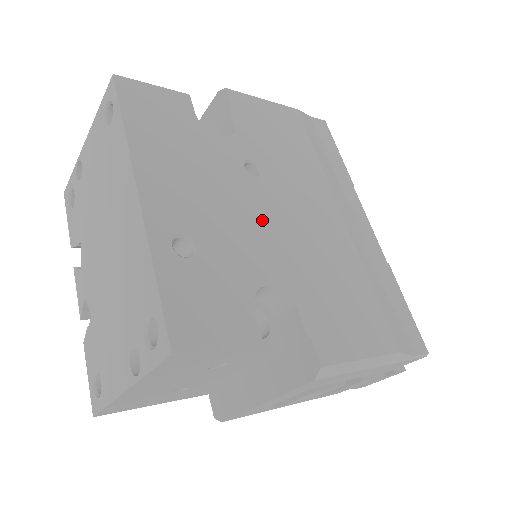
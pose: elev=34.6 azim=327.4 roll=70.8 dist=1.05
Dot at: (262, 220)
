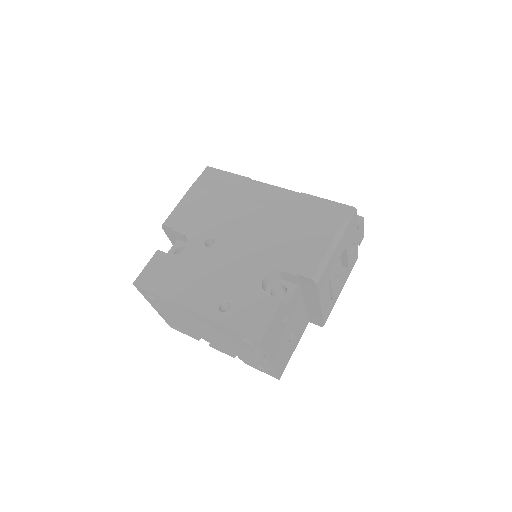
Dot at: (235, 257)
